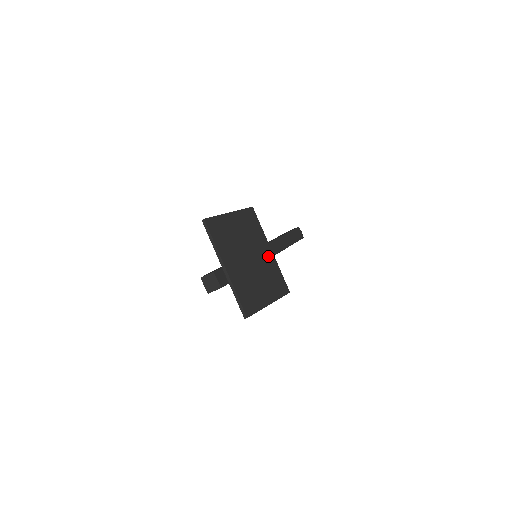
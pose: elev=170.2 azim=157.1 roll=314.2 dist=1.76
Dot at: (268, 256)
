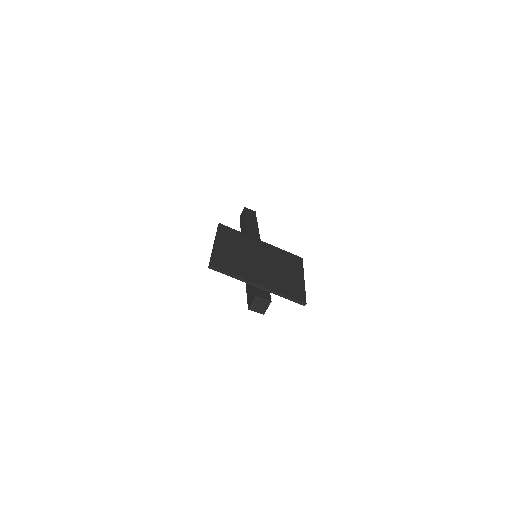
Dot at: (266, 248)
